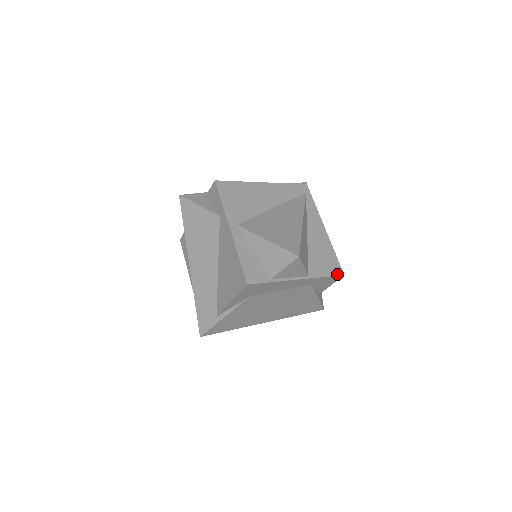
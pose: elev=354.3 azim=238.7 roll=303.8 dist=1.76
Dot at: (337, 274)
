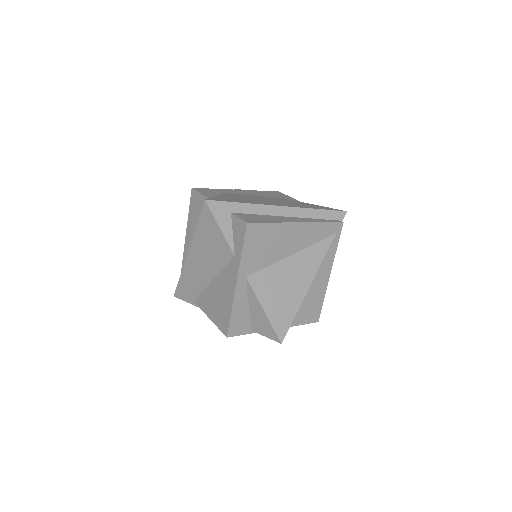
Dot at: (312, 322)
